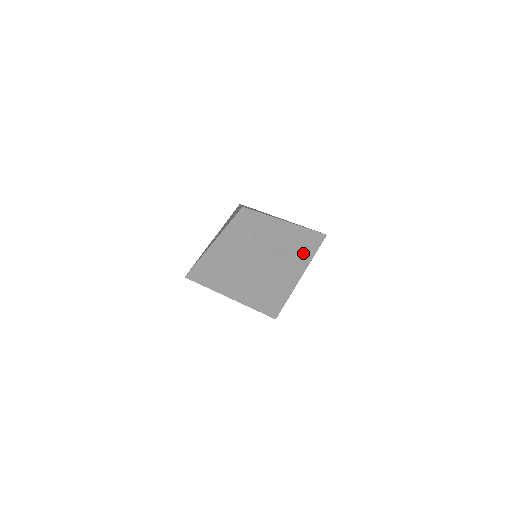
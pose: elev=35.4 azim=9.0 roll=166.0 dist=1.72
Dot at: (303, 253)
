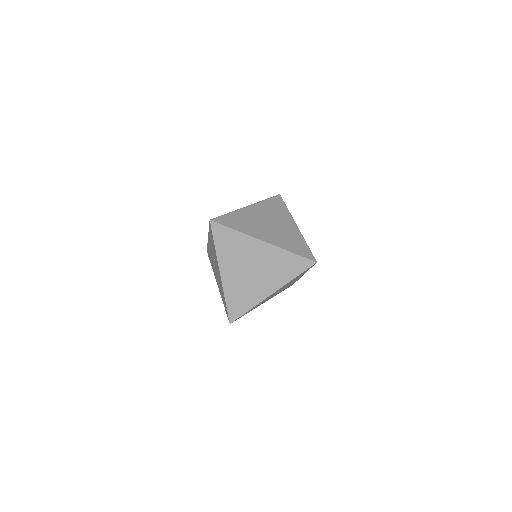
Dot at: occluded
